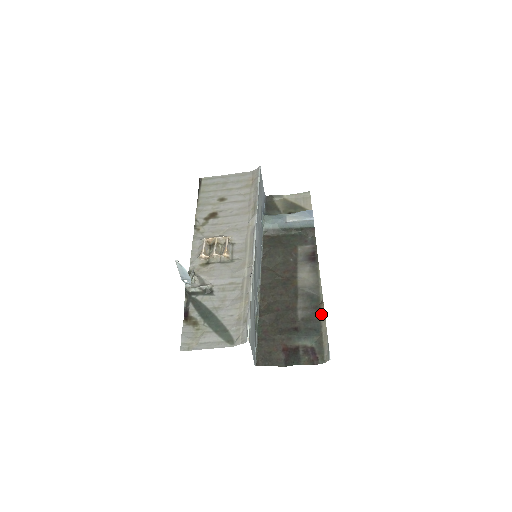
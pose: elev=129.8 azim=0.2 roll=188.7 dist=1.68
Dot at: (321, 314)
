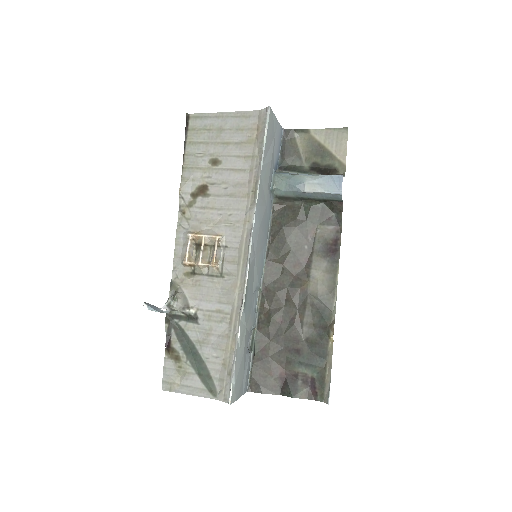
Dot at: (329, 339)
